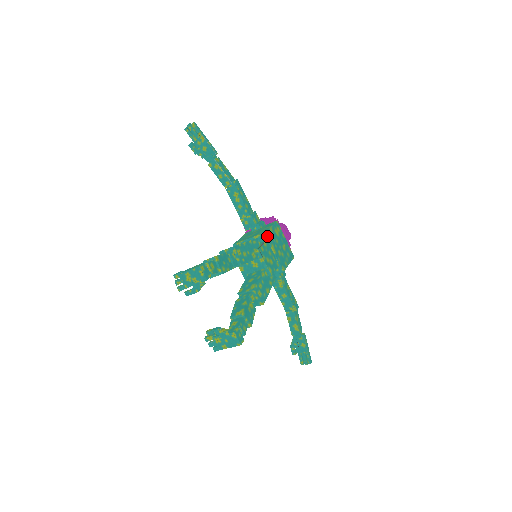
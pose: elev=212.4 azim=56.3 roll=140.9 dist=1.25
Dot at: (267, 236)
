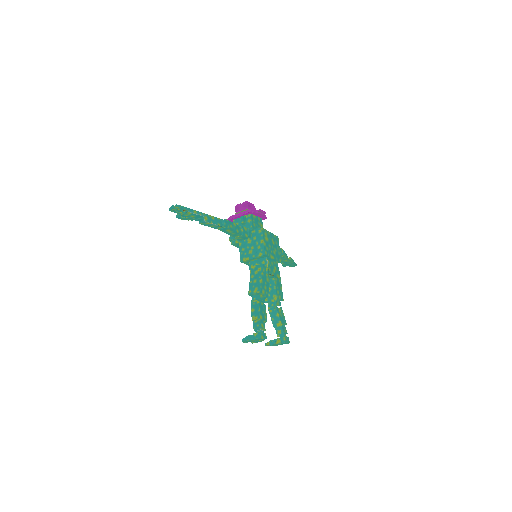
Dot at: (266, 255)
